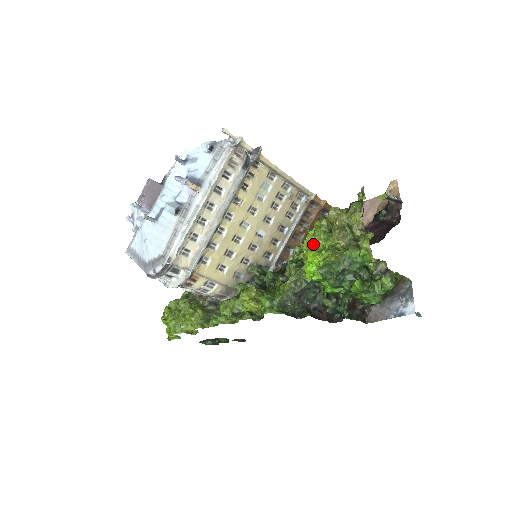
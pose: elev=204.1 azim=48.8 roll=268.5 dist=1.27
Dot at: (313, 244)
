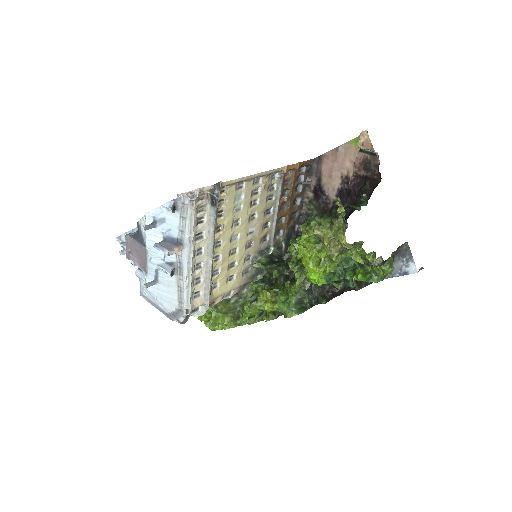
Dot at: (308, 257)
